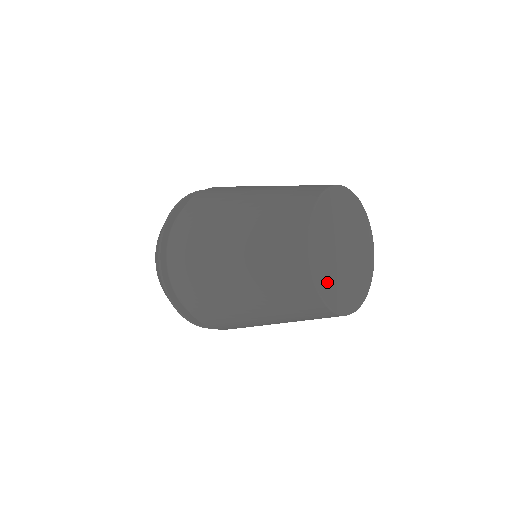
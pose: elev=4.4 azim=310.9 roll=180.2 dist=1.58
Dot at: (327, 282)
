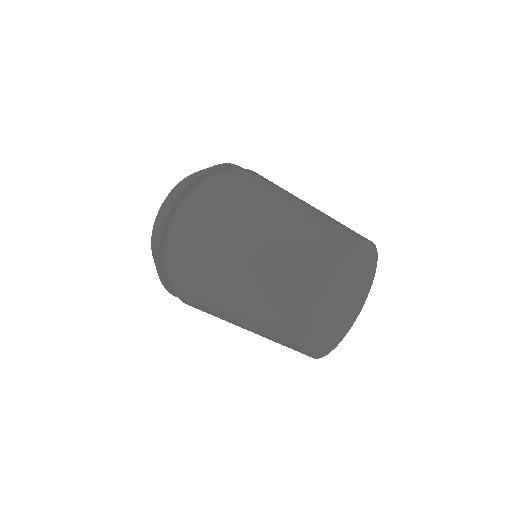
Dot at: (319, 335)
